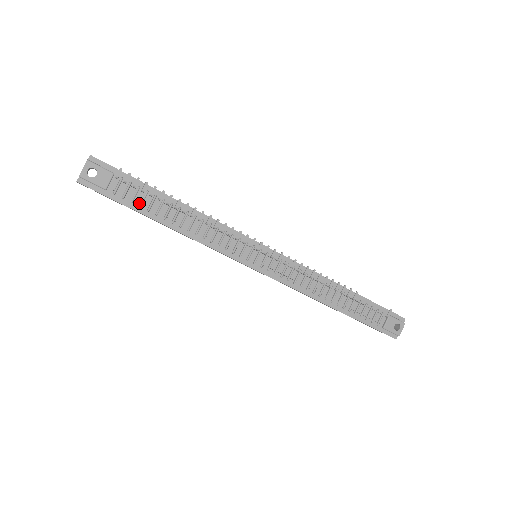
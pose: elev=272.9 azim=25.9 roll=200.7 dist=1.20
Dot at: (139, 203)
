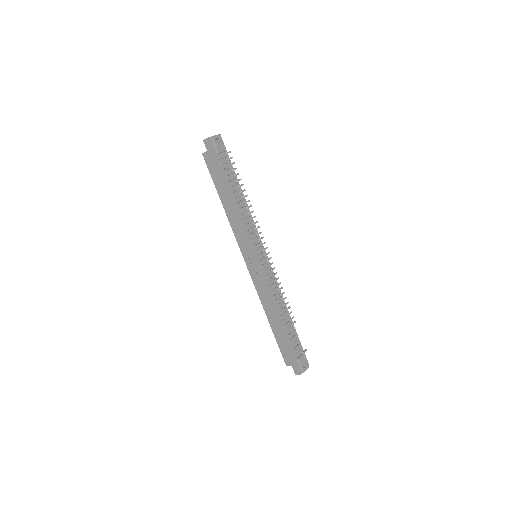
Dot at: (226, 174)
